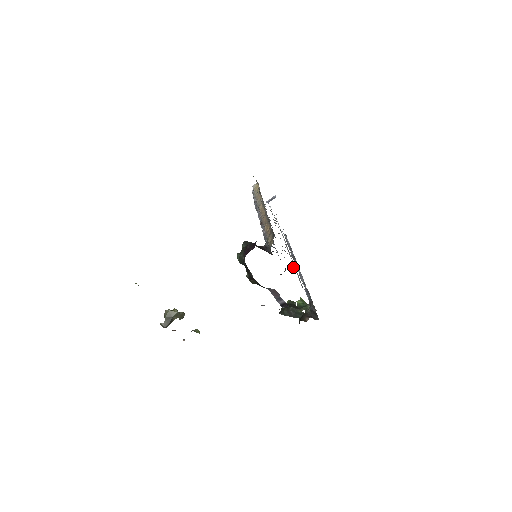
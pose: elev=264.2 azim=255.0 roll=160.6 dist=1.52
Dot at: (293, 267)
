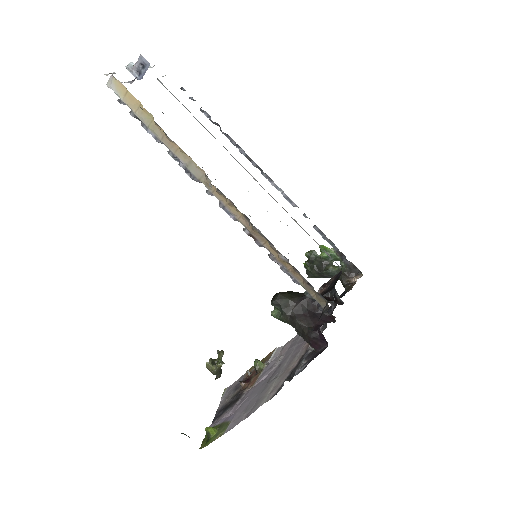
Dot at: occluded
